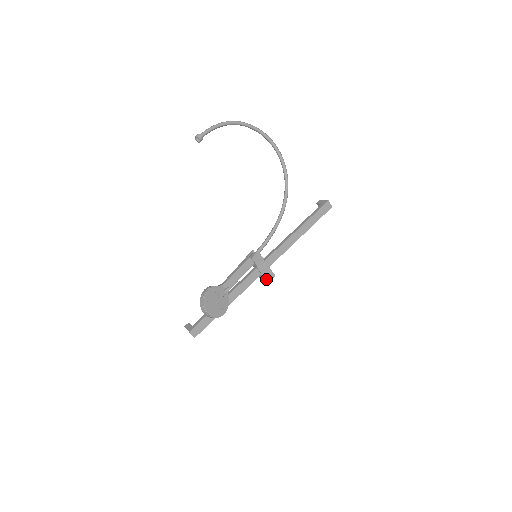
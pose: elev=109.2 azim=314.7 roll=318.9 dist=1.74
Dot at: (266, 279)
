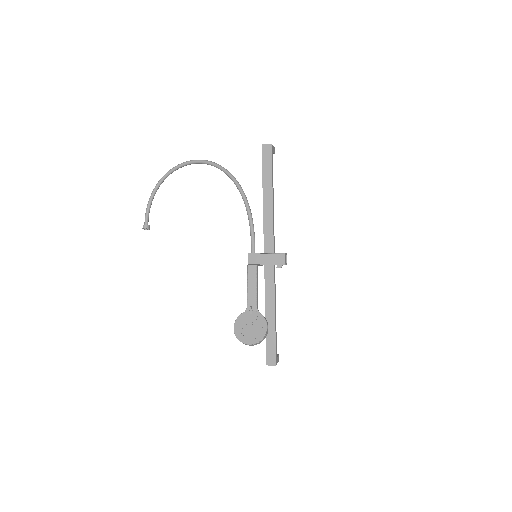
Dot at: (280, 265)
